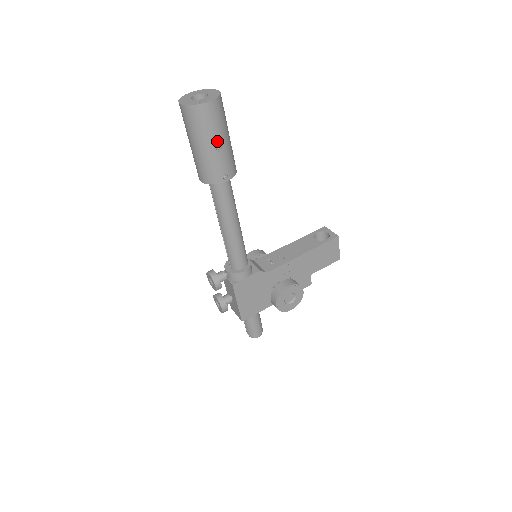
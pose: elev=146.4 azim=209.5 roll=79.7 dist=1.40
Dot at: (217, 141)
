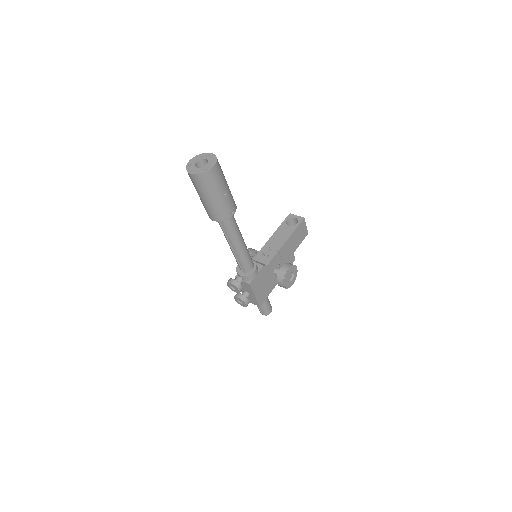
Dot at: (223, 190)
